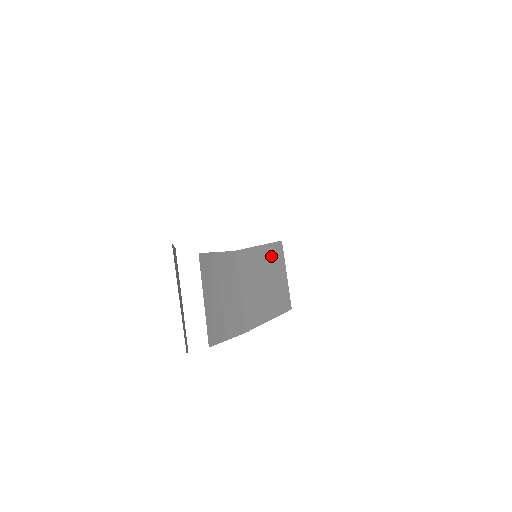
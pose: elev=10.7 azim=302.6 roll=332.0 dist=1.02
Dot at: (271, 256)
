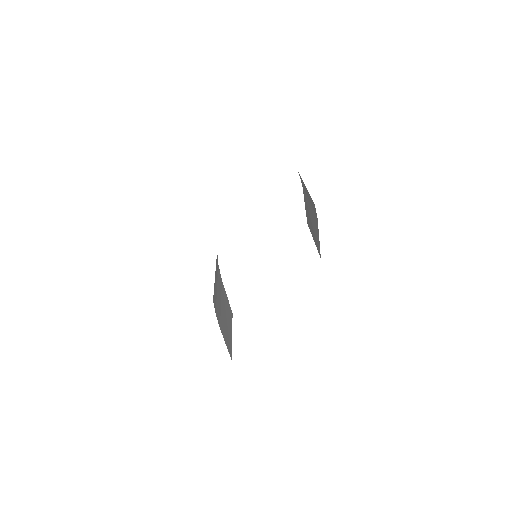
Dot at: (229, 312)
